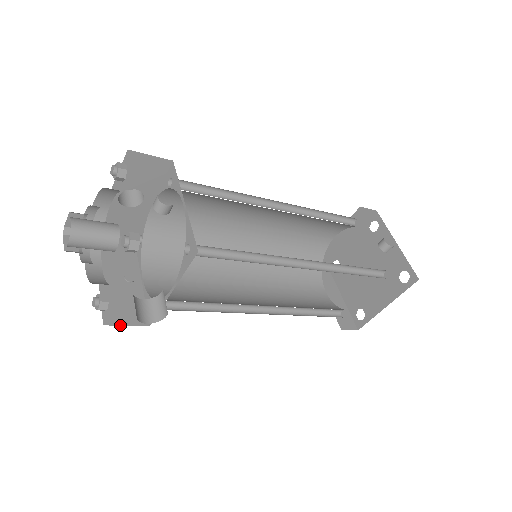
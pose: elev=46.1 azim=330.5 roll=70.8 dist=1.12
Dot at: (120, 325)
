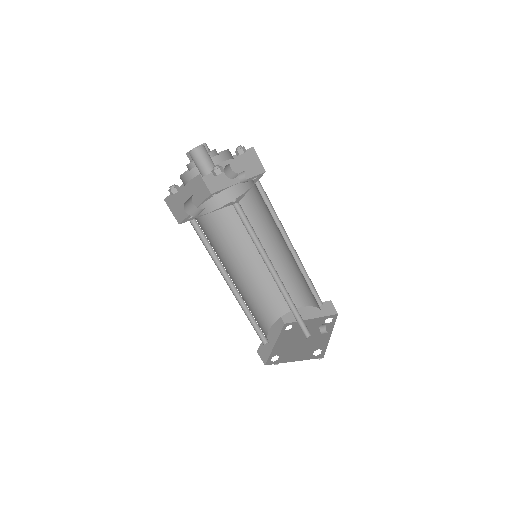
Dot at: (169, 208)
